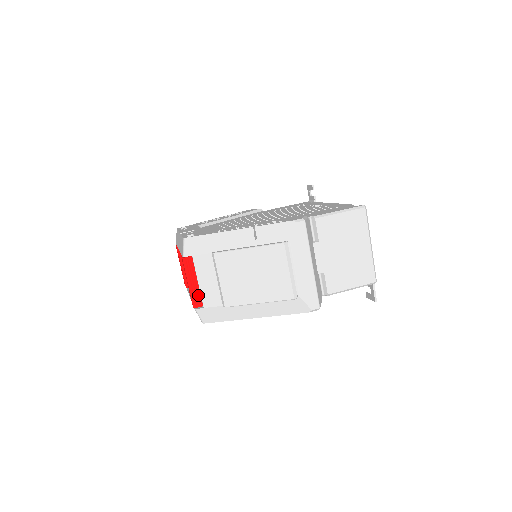
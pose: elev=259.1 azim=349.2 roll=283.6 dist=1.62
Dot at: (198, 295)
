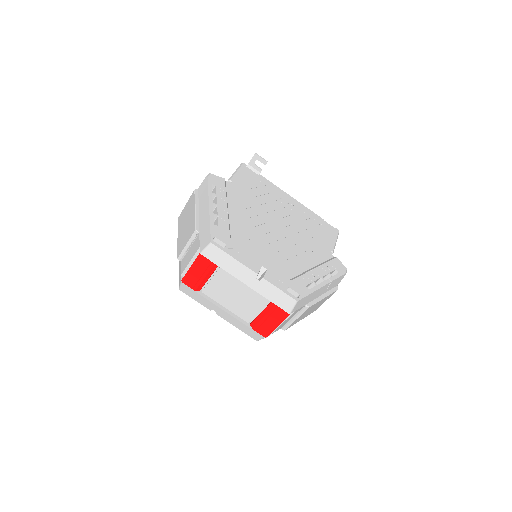
Dot at: occluded
